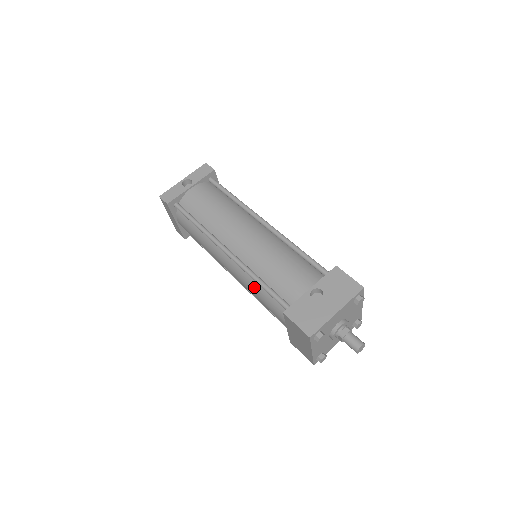
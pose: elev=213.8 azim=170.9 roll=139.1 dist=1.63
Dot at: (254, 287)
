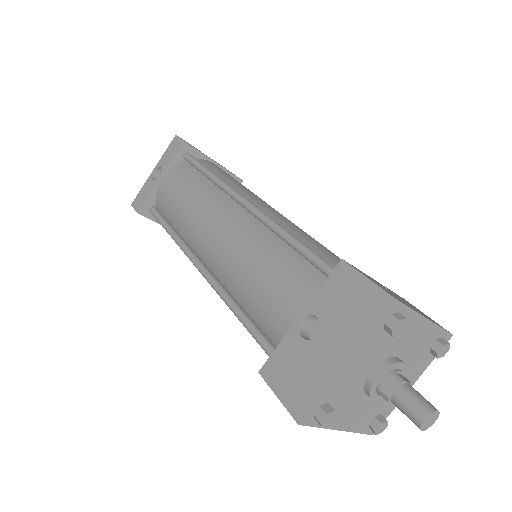
Dot at: occluded
